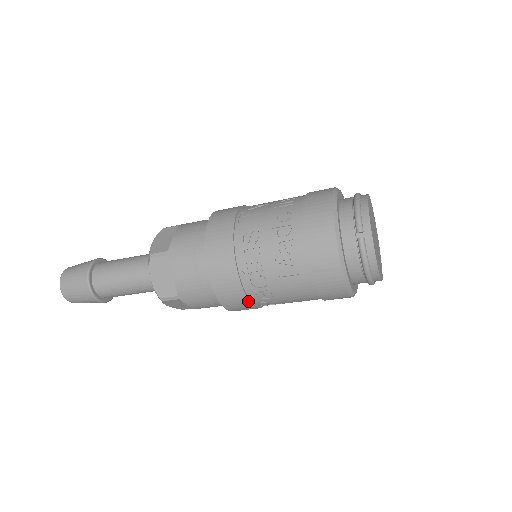
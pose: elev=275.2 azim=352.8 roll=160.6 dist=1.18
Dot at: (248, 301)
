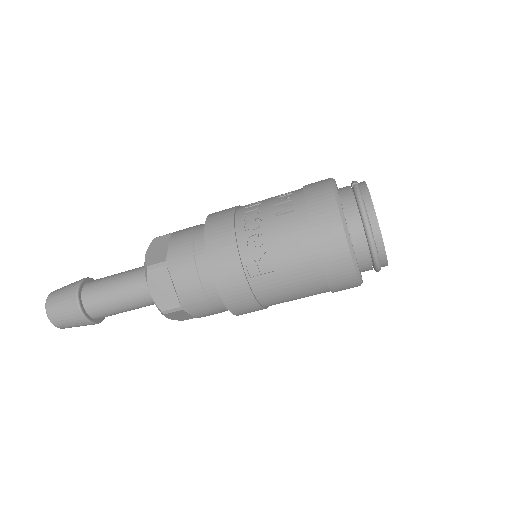
Dot at: (237, 253)
